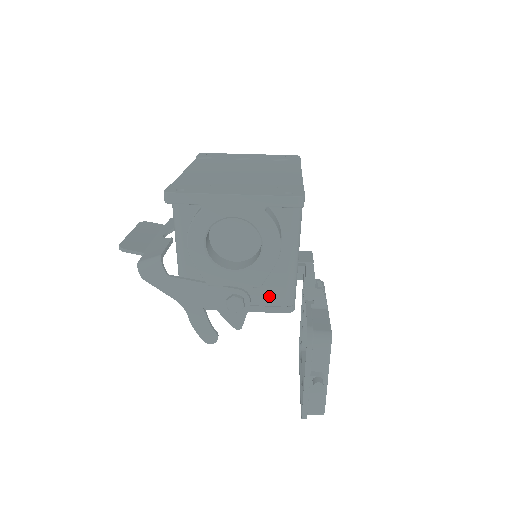
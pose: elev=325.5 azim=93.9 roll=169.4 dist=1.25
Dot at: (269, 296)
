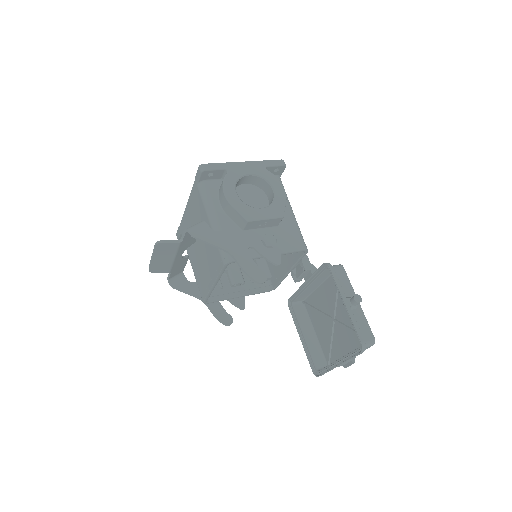
Dot at: (288, 239)
